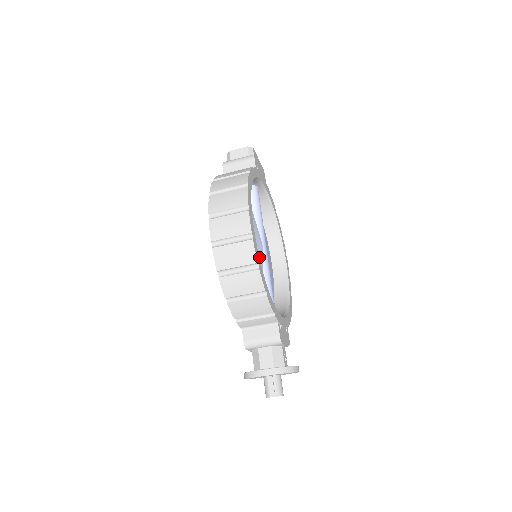
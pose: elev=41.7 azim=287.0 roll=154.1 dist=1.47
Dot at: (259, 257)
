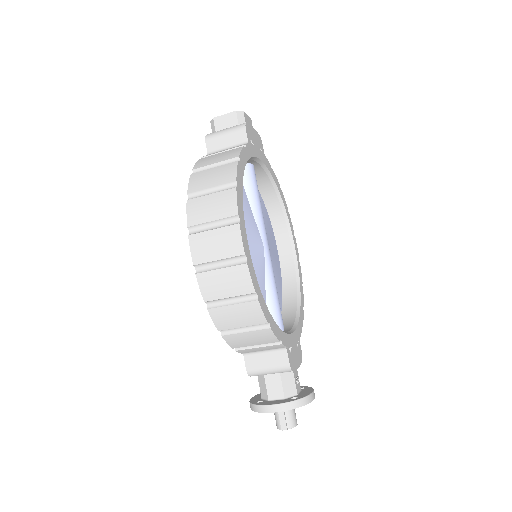
Dot at: (259, 263)
